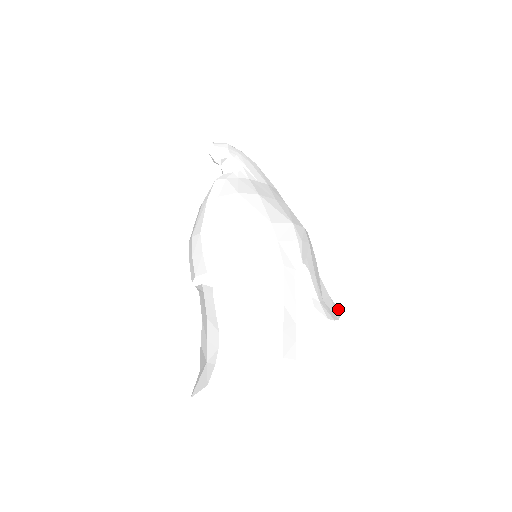
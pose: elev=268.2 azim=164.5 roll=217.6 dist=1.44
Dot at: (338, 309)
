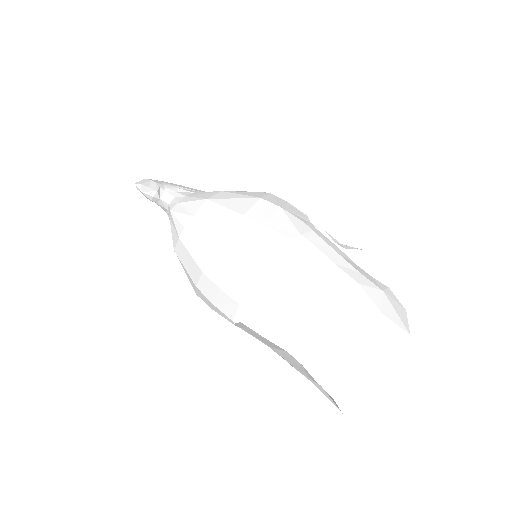
Dot at: occluded
